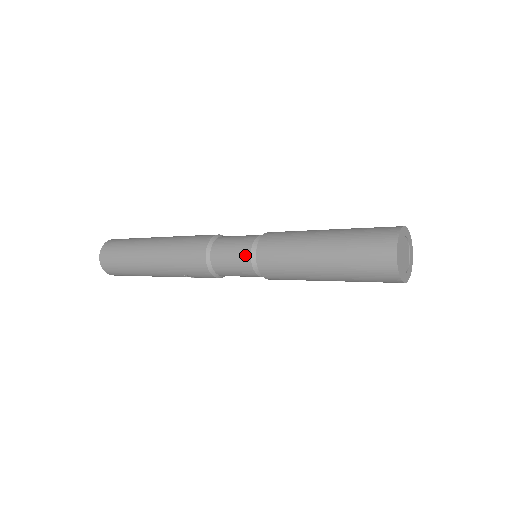
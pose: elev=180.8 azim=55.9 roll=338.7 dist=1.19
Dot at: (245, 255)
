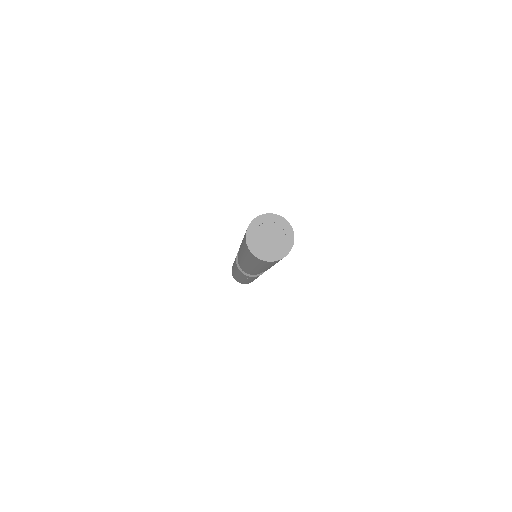
Dot at: occluded
